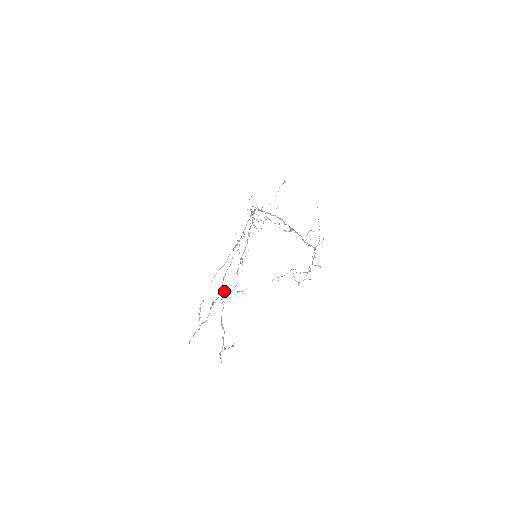
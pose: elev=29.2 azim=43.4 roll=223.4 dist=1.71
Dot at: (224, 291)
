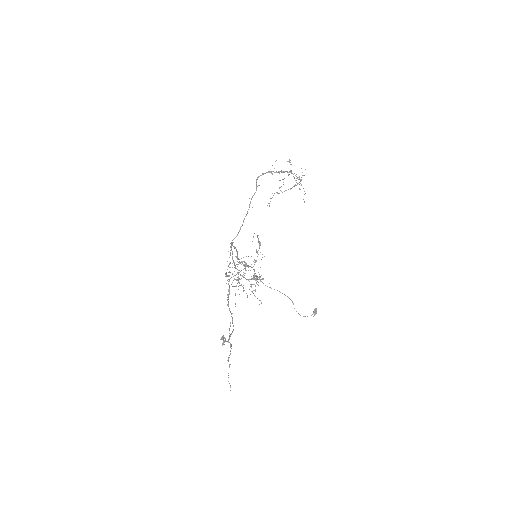
Dot at: (229, 267)
